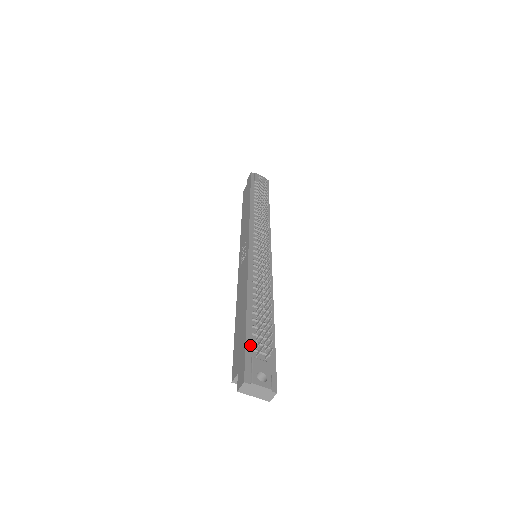
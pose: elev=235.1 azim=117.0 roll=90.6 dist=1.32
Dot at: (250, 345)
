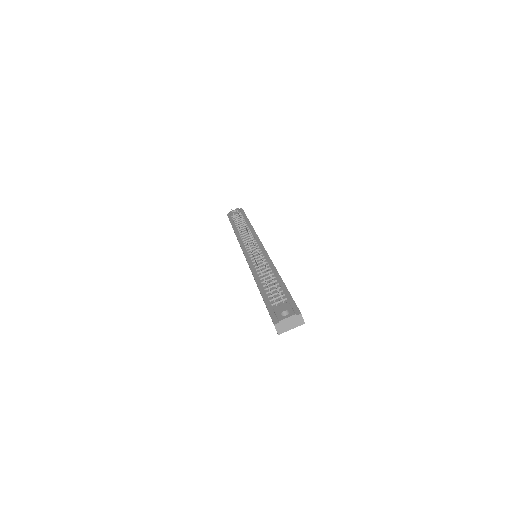
Dot at: (269, 304)
